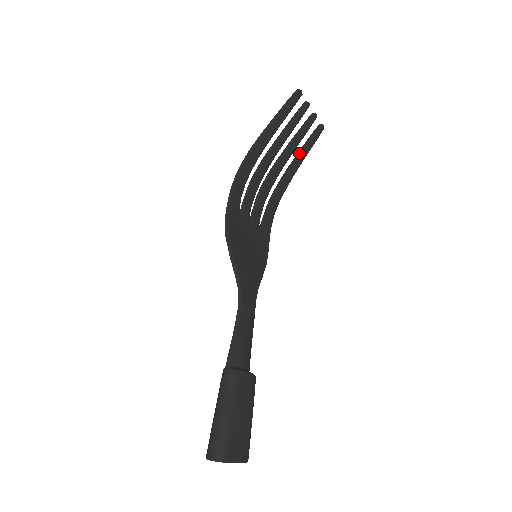
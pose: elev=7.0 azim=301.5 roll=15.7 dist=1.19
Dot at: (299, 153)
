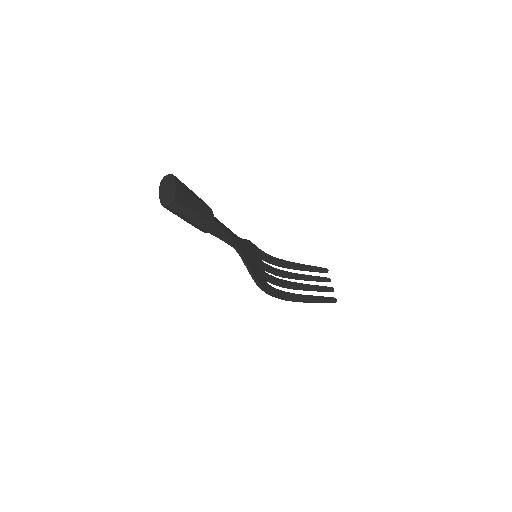
Dot at: (314, 296)
